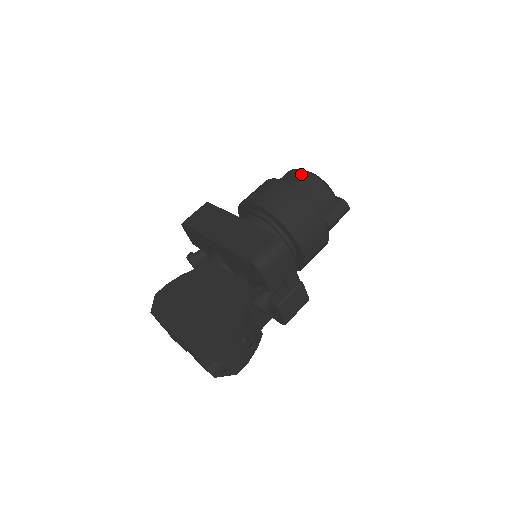
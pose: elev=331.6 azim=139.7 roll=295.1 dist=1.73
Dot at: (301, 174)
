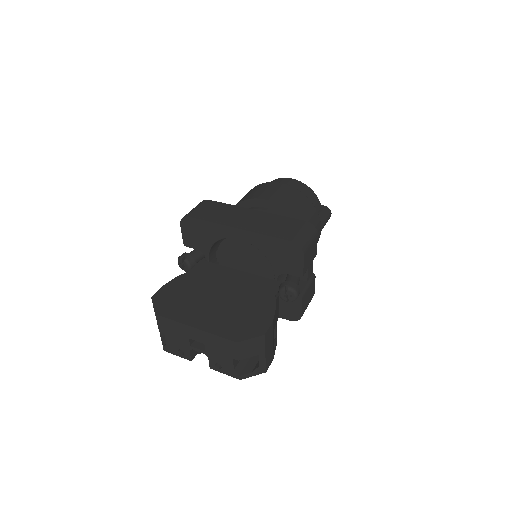
Dot at: (291, 181)
